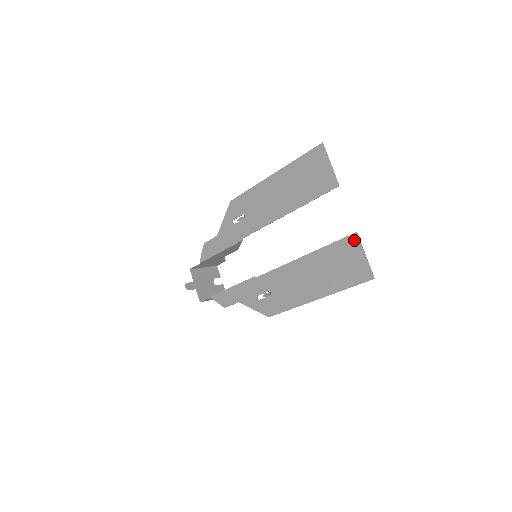
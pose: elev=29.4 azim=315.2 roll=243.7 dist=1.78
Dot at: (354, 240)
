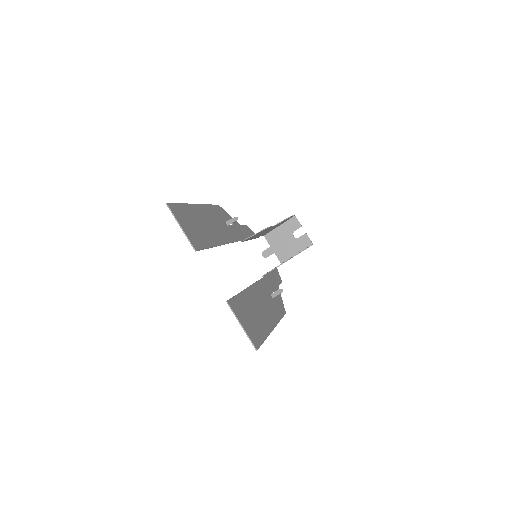
Dot at: (231, 307)
